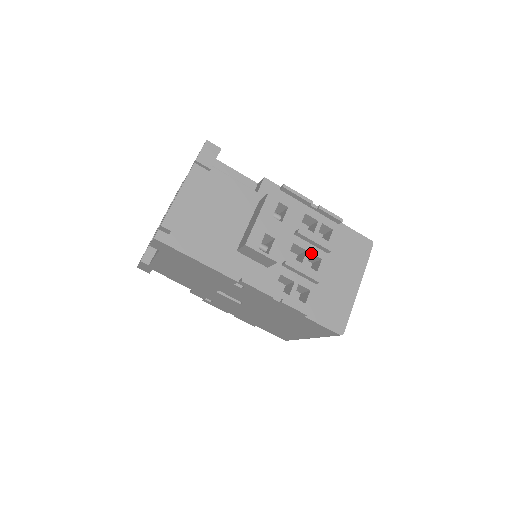
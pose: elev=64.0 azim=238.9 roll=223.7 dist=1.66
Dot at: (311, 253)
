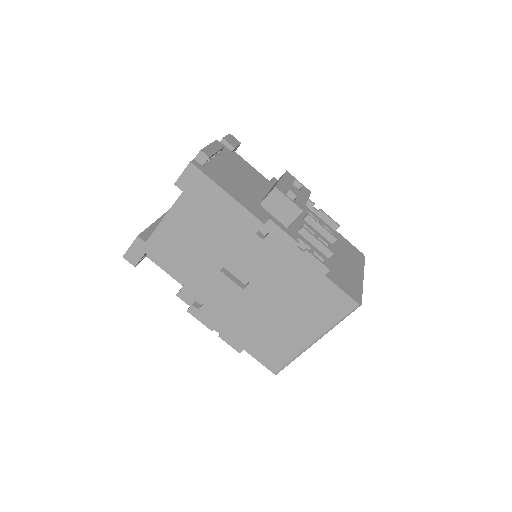
Dot at: (319, 237)
